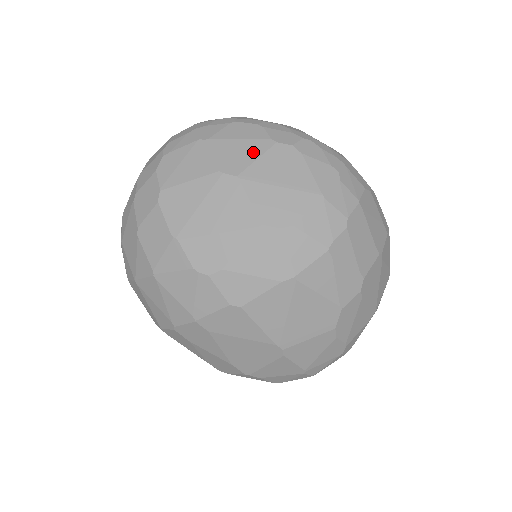
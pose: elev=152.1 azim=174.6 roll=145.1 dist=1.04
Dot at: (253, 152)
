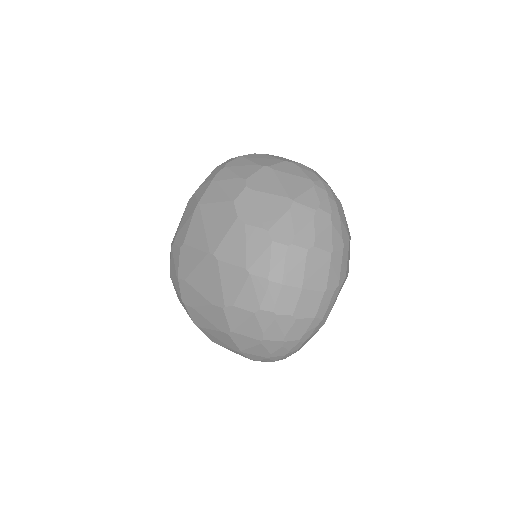
Dot at: occluded
